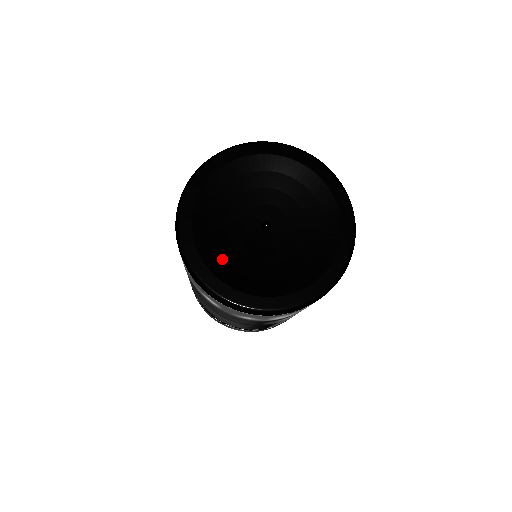
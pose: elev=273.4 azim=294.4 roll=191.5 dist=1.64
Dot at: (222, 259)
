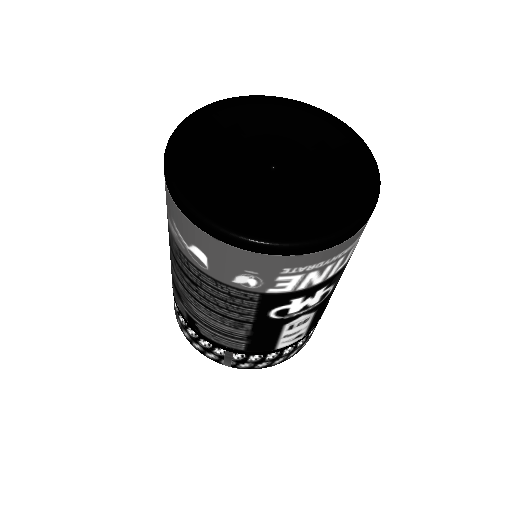
Dot at: (218, 189)
